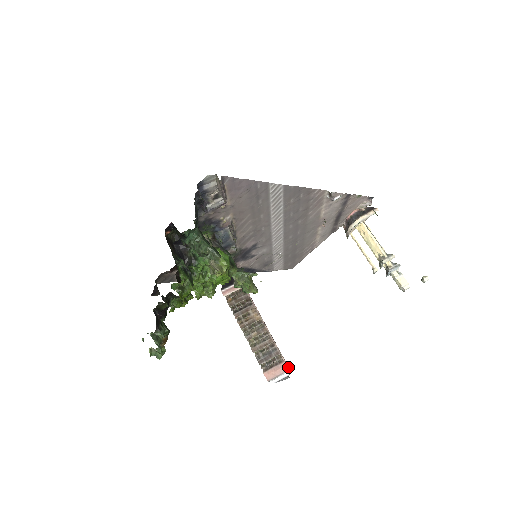
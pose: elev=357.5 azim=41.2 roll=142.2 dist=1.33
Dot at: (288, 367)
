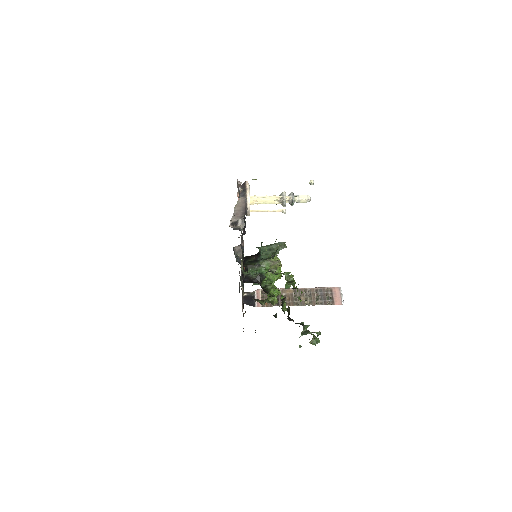
Dot at: (337, 287)
